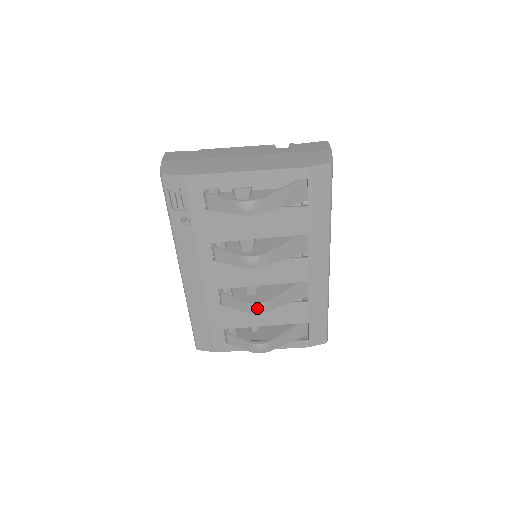
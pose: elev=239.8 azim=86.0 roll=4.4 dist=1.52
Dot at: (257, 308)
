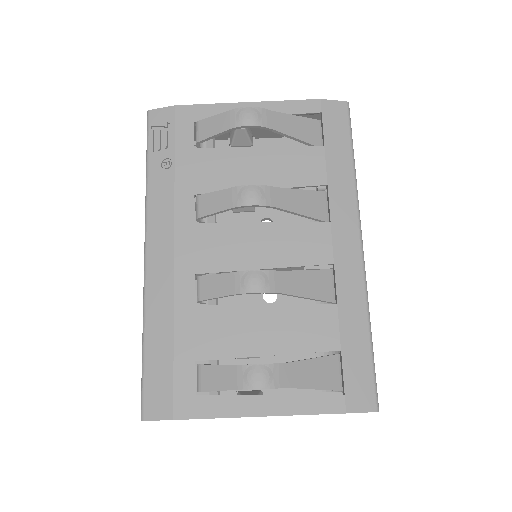
Dot at: (254, 279)
